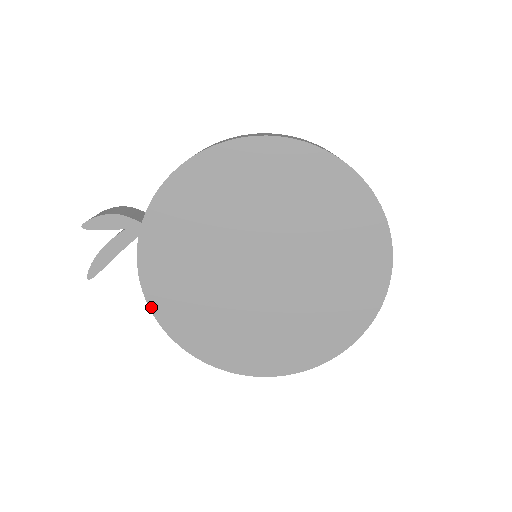
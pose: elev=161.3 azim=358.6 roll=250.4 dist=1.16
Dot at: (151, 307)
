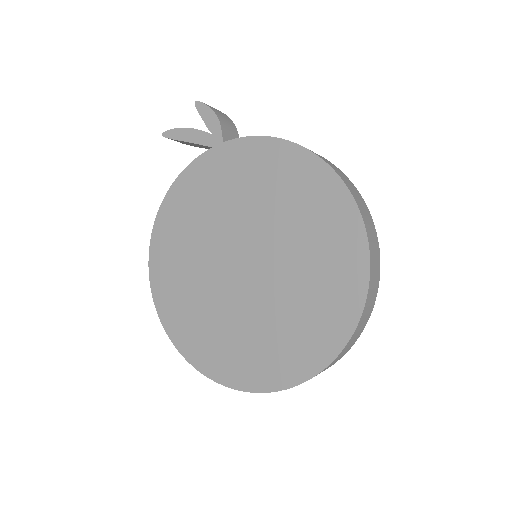
Dot at: (167, 196)
